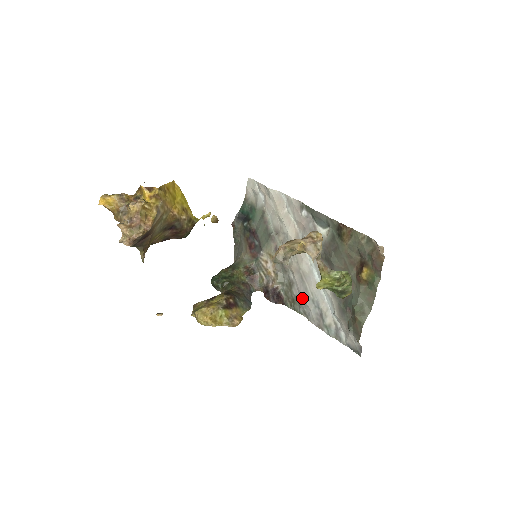
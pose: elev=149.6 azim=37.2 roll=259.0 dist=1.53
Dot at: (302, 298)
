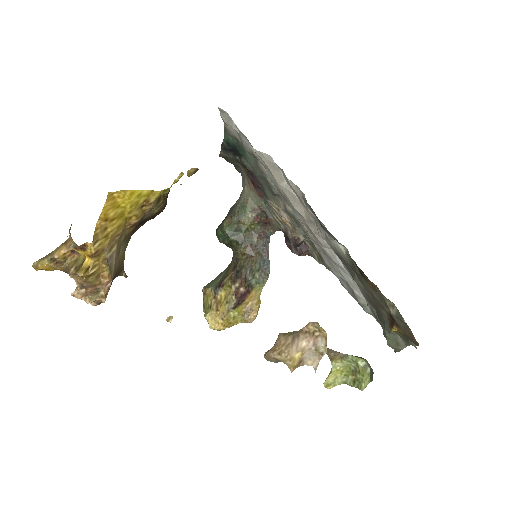
Dot at: occluded
